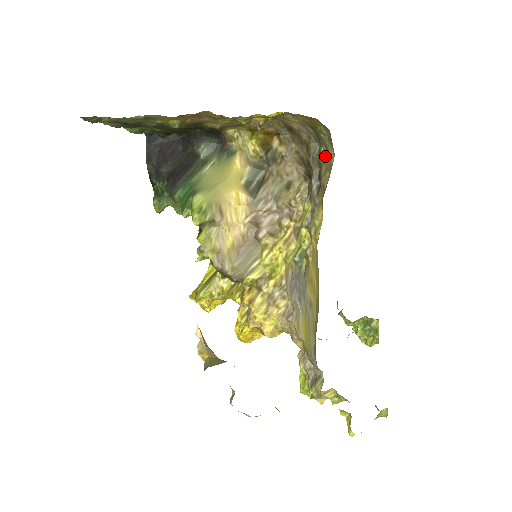
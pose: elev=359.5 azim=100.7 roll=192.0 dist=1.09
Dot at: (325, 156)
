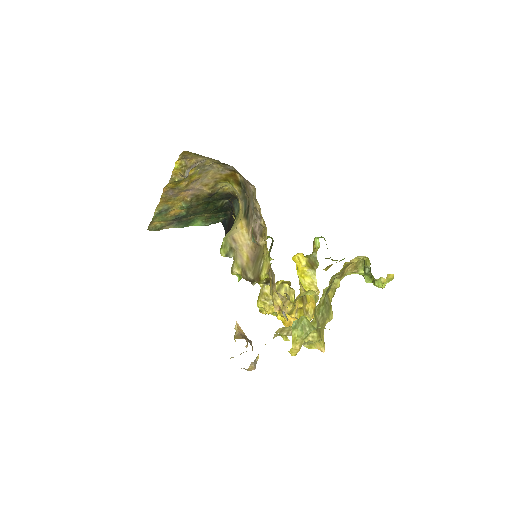
Dot at: occluded
